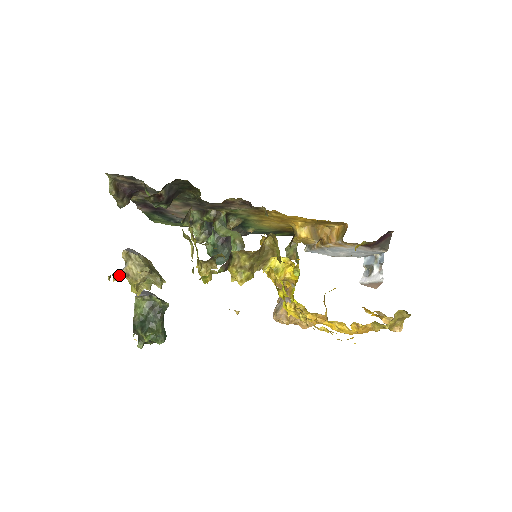
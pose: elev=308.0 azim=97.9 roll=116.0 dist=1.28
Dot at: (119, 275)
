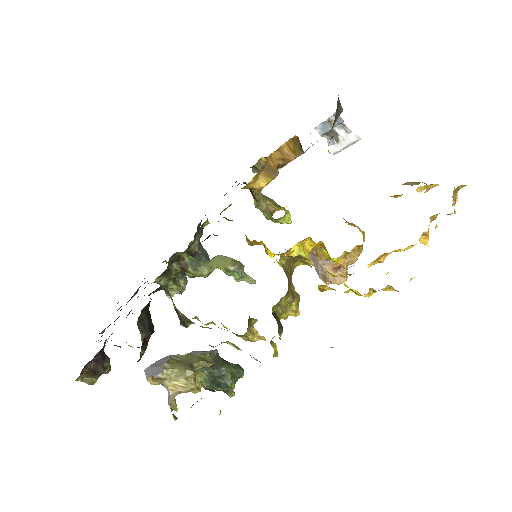
Dot at: (174, 402)
